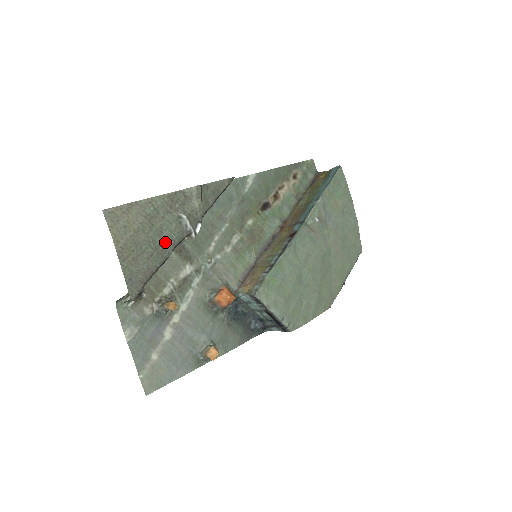
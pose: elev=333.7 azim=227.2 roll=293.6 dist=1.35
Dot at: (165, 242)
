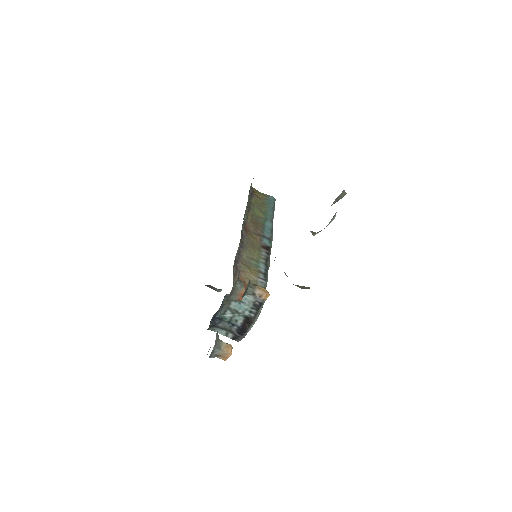
Dot at: occluded
